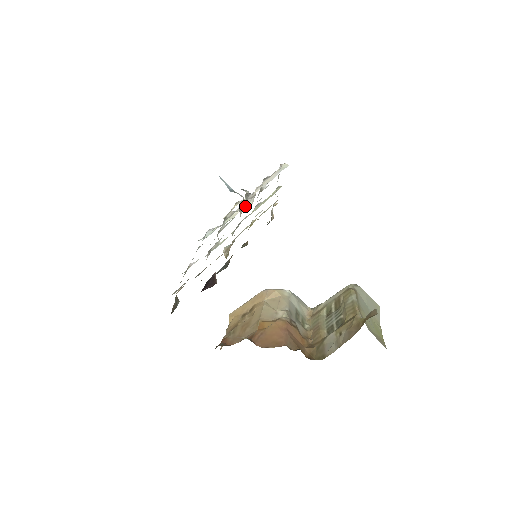
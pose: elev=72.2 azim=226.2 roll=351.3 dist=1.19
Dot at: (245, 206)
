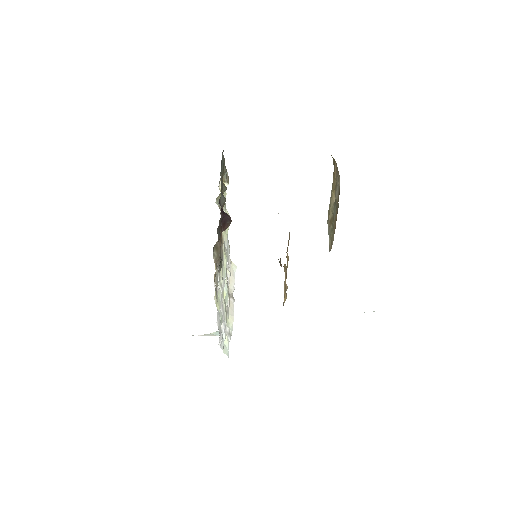
Dot at: occluded
